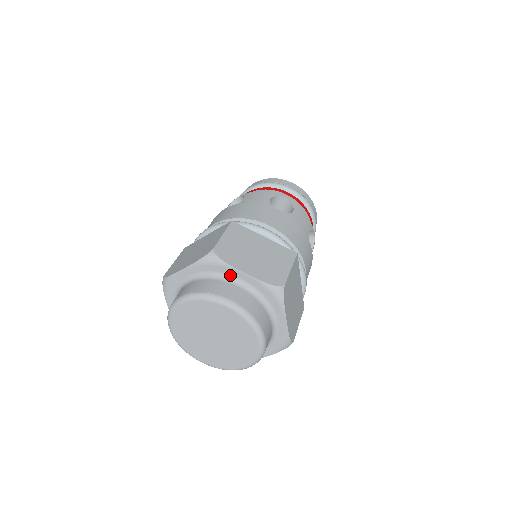
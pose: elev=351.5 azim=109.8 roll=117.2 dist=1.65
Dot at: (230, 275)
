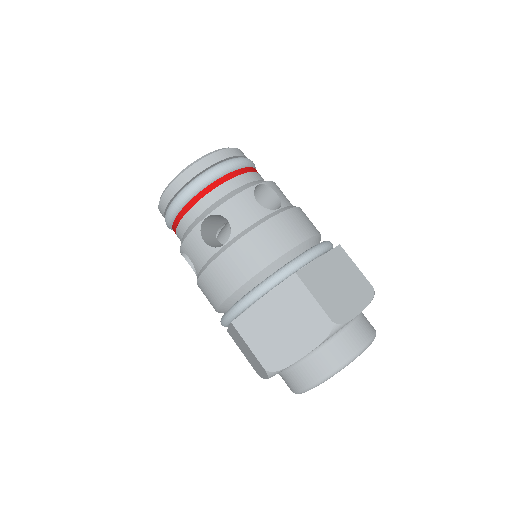
Dot at: occluded
